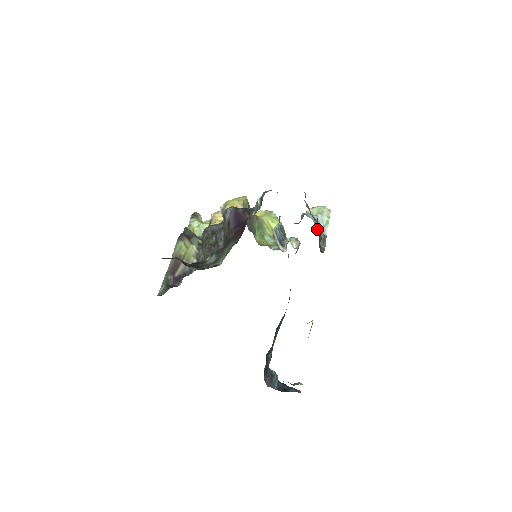
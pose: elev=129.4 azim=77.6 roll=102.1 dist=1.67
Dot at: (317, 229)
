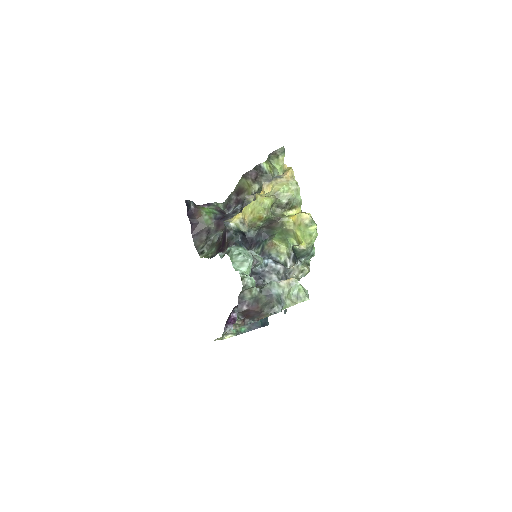
Dot at: (269, 304)
